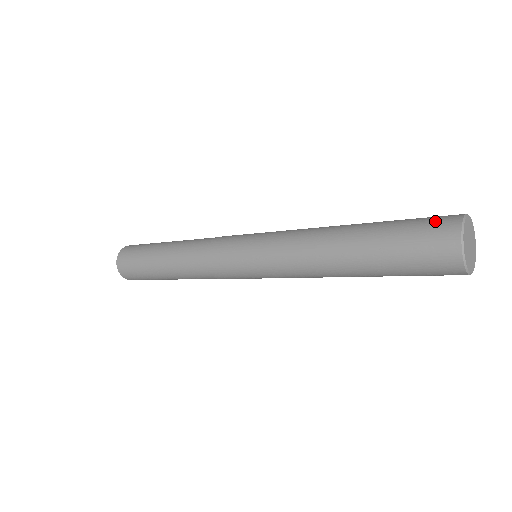
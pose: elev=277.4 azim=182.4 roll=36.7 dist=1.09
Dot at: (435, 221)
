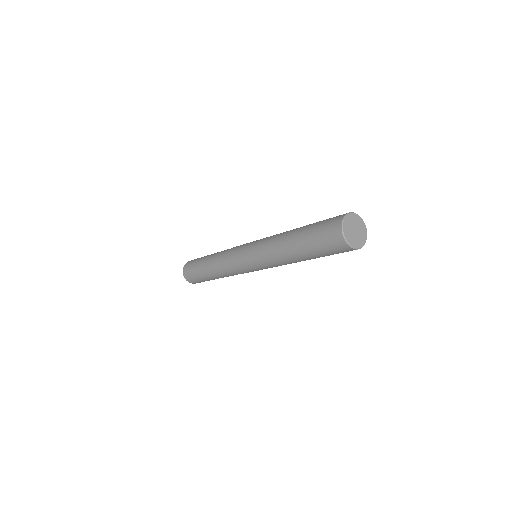
Dot at: (330, 238)
